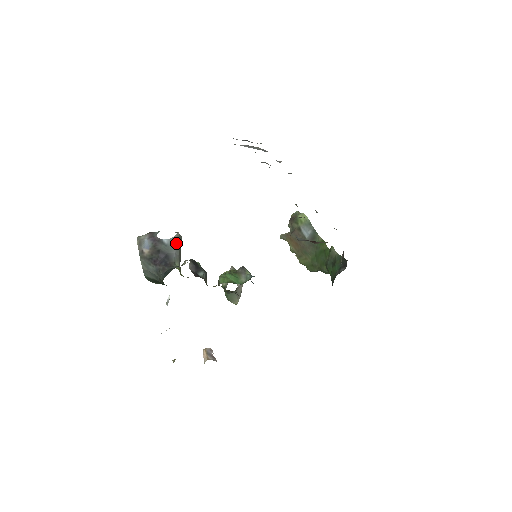
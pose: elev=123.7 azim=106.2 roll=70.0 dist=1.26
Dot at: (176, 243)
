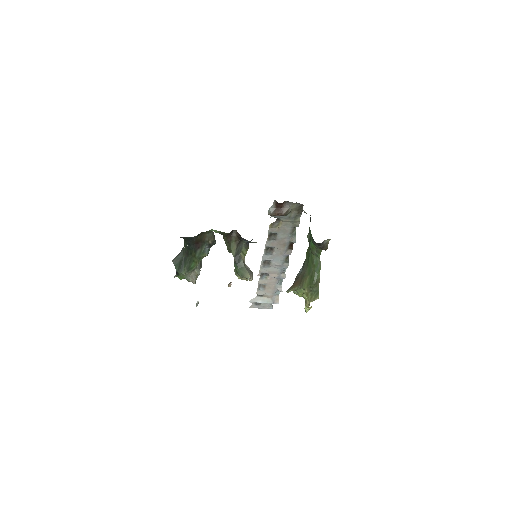
Dot at: occluded
